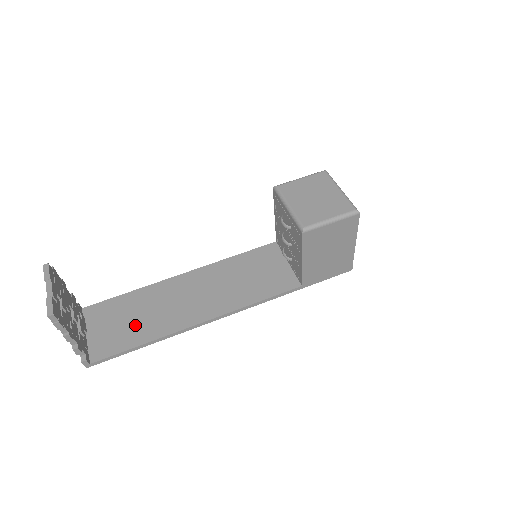
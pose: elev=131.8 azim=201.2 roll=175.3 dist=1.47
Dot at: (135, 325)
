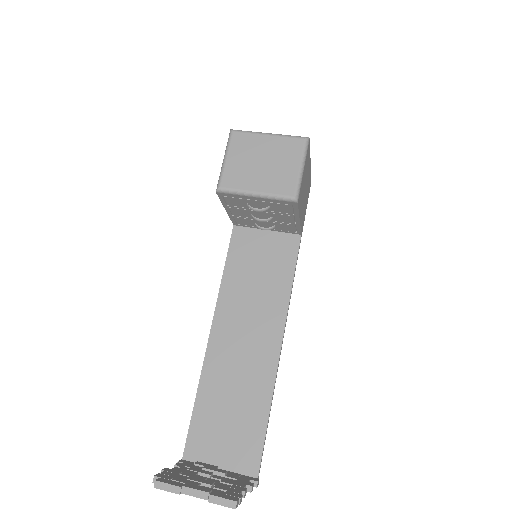
Dot at: (241, 413)
